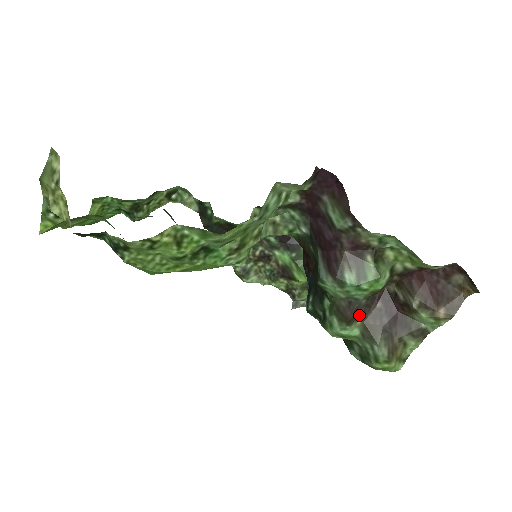
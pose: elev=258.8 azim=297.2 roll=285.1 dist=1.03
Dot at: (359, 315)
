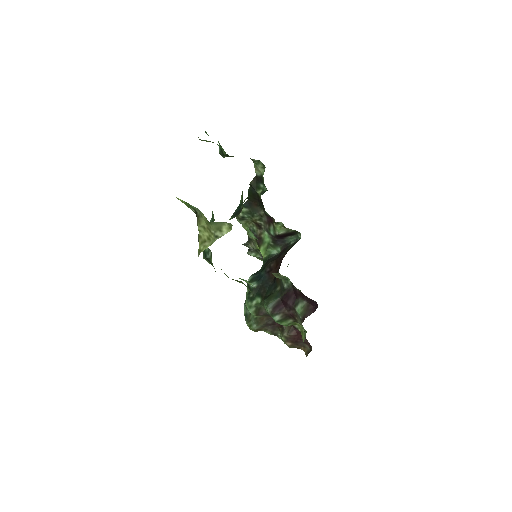
Dot at: (264, 315)
